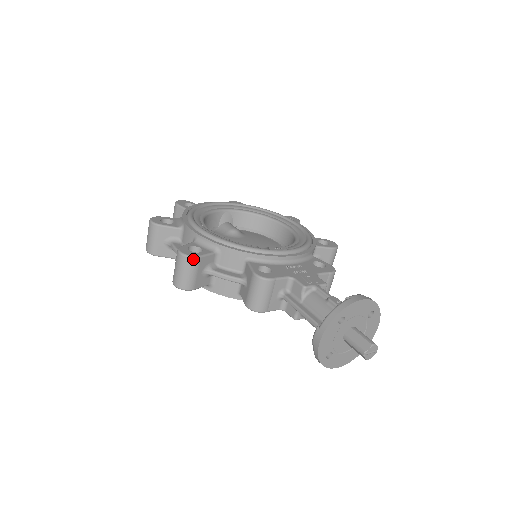
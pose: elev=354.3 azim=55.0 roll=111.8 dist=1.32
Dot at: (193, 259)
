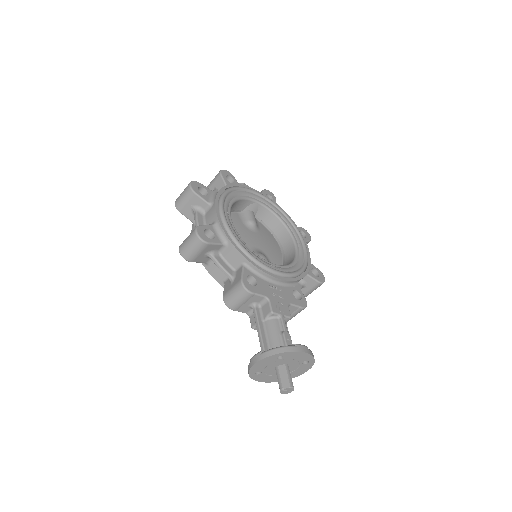
Dot at: (203, 243)
